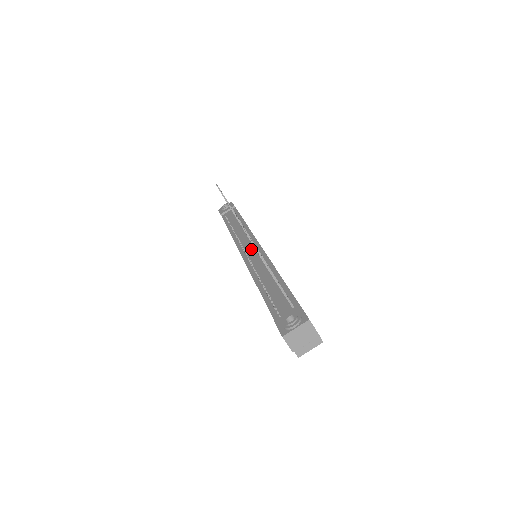
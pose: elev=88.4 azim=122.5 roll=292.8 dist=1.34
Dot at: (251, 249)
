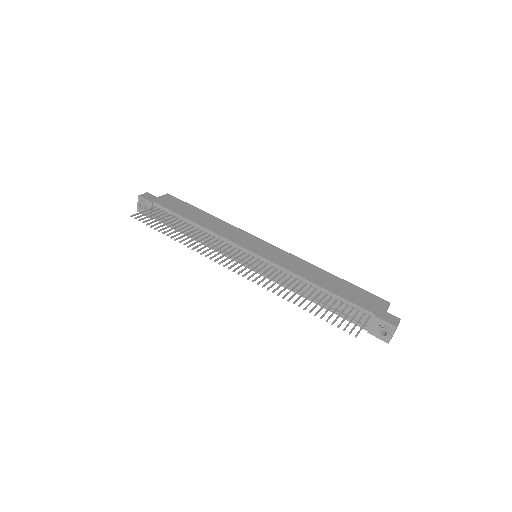
Dot at: occluded
